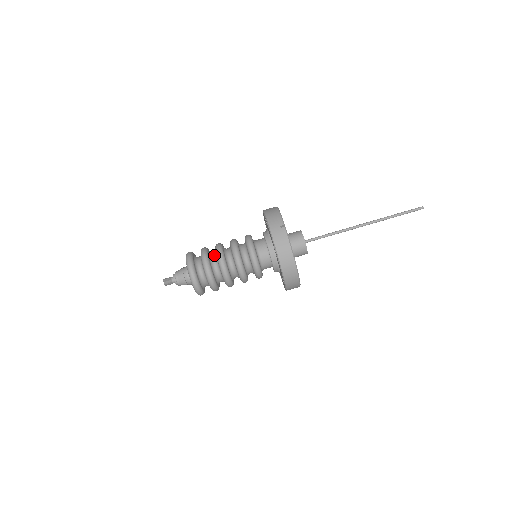
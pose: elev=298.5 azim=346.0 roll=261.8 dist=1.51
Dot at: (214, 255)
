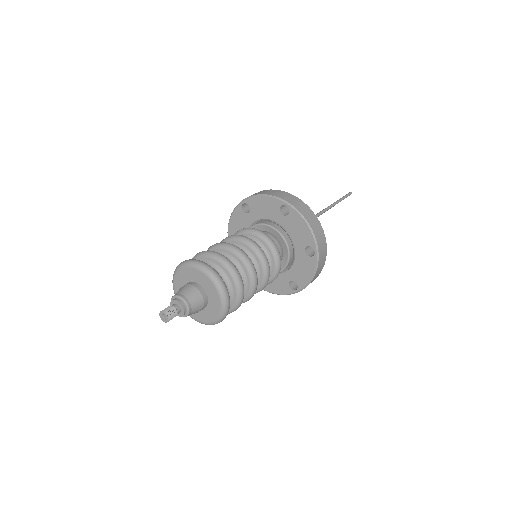
Dot at: occluded
